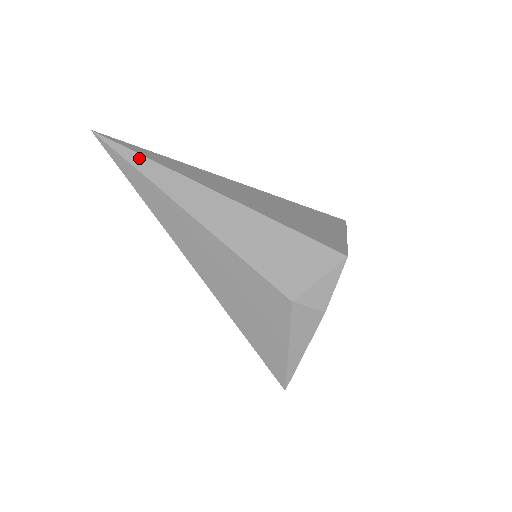
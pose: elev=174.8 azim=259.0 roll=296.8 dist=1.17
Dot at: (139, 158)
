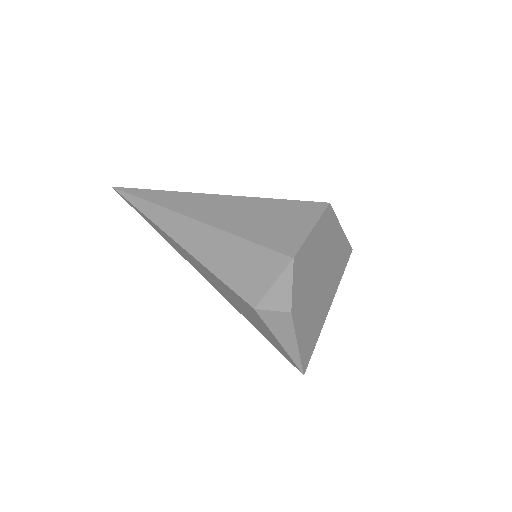
Dot at: (140, 201)
